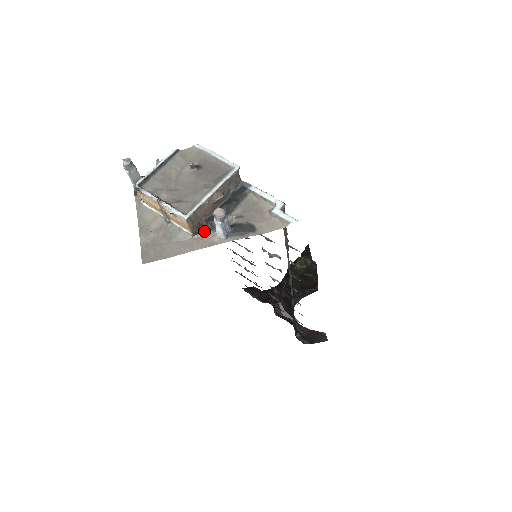
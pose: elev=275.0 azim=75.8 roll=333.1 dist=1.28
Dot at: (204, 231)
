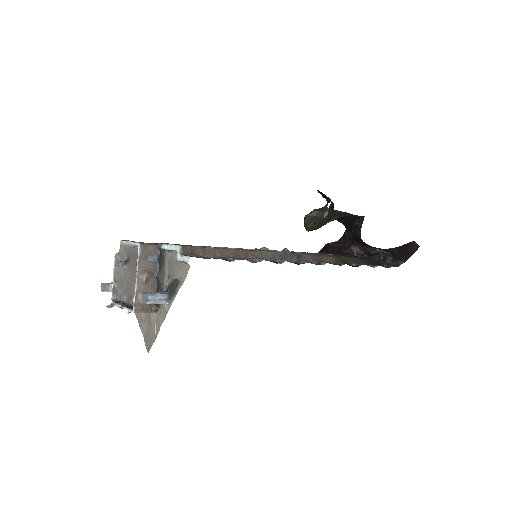
Dot at: (159, 305)
